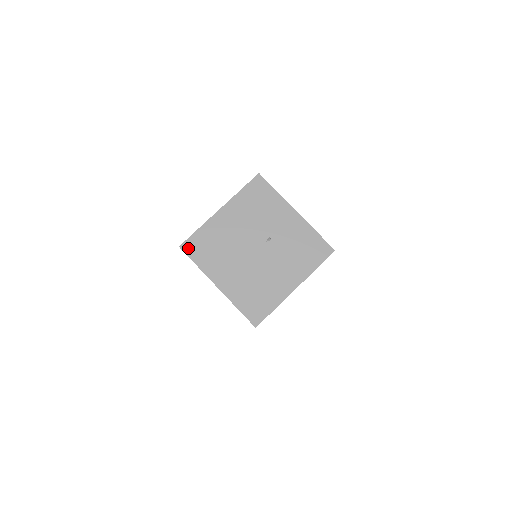
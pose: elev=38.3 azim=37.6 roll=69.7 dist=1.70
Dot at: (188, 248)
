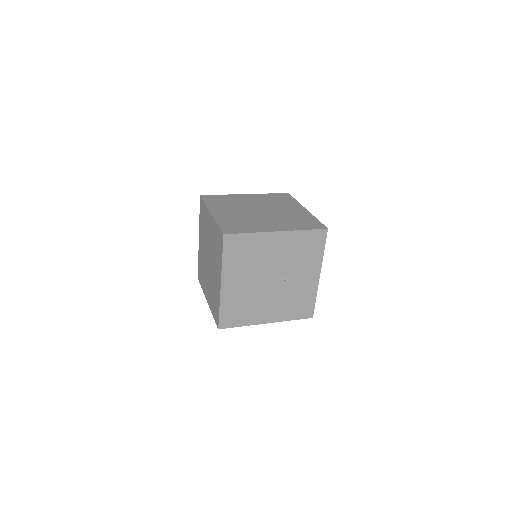
Dot at: (229, 241)
